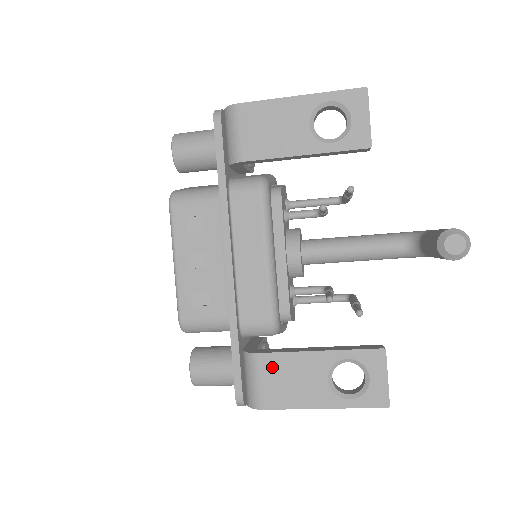
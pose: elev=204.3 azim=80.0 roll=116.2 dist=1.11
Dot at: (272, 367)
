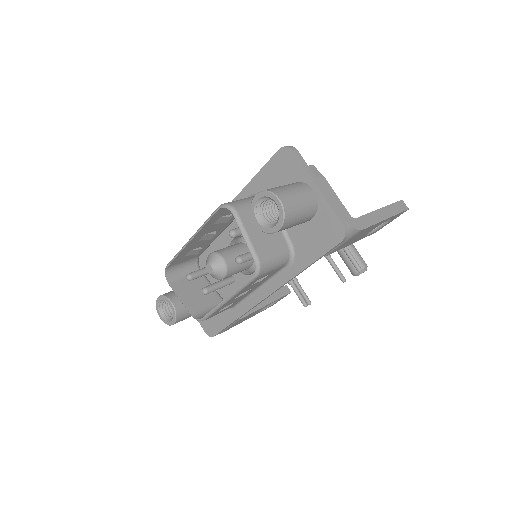
Dot at: (242, 319)
